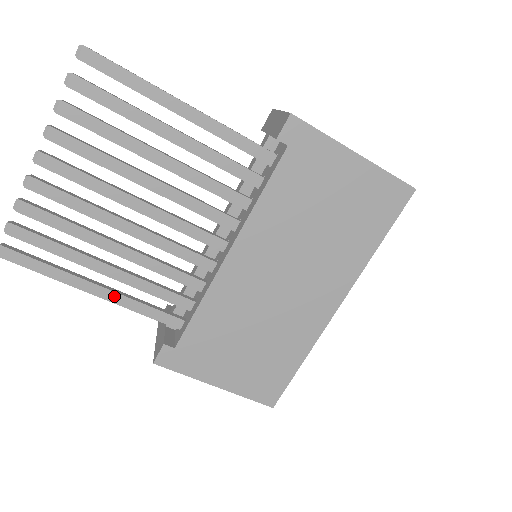
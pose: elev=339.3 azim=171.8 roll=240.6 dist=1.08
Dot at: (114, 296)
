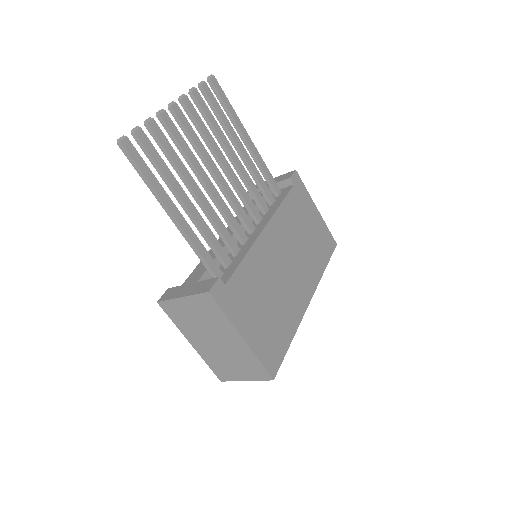
Dot at: (186, 225)
